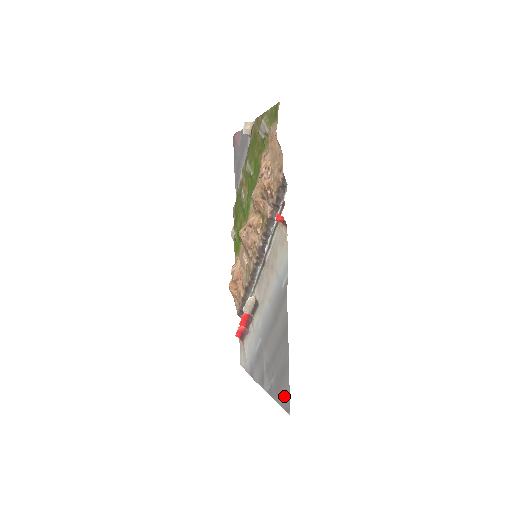
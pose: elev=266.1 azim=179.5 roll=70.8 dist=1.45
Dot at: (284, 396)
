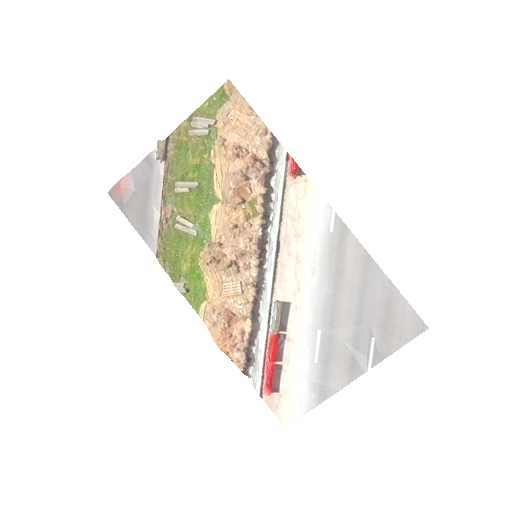
Dot at: (406, 325)
